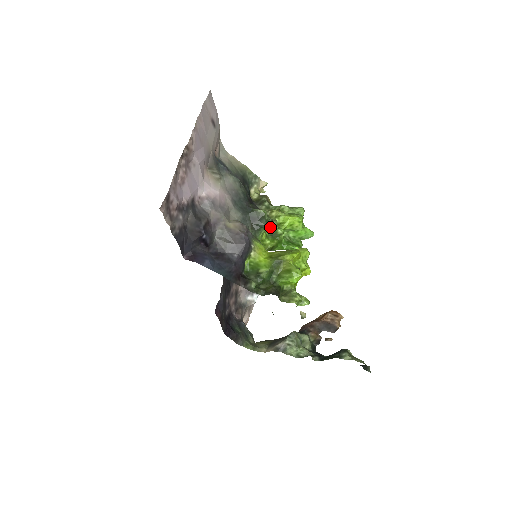
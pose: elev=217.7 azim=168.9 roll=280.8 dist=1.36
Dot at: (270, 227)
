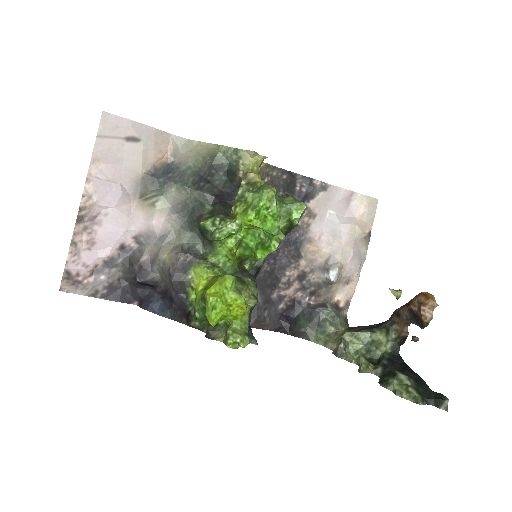
Dot at: (217, 240)
